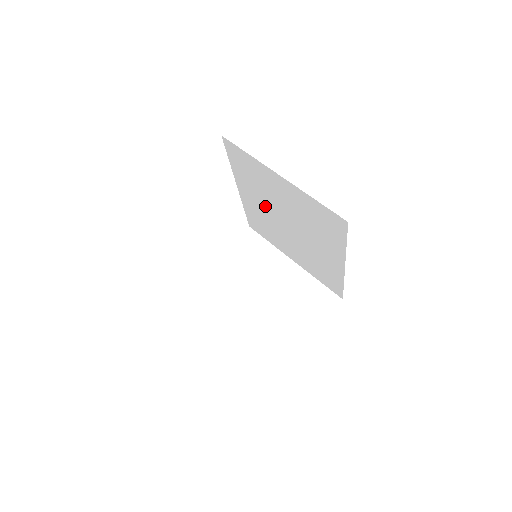
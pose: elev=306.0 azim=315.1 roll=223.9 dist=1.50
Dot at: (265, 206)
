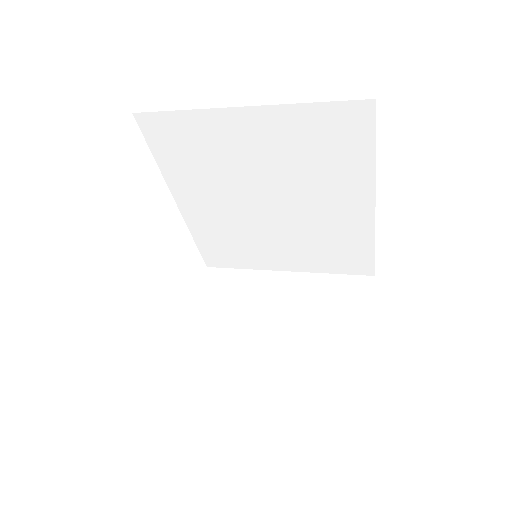
Dot at: (227, 200)
